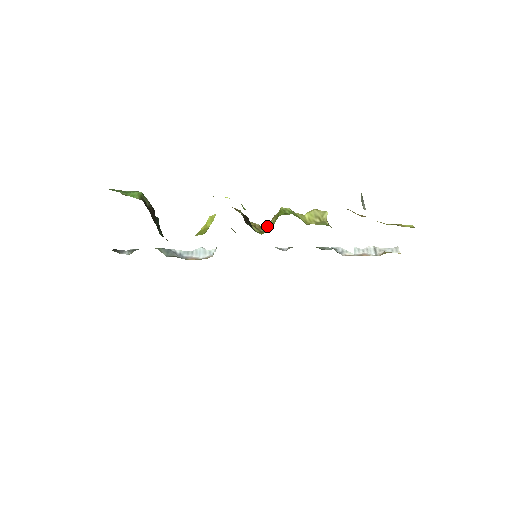
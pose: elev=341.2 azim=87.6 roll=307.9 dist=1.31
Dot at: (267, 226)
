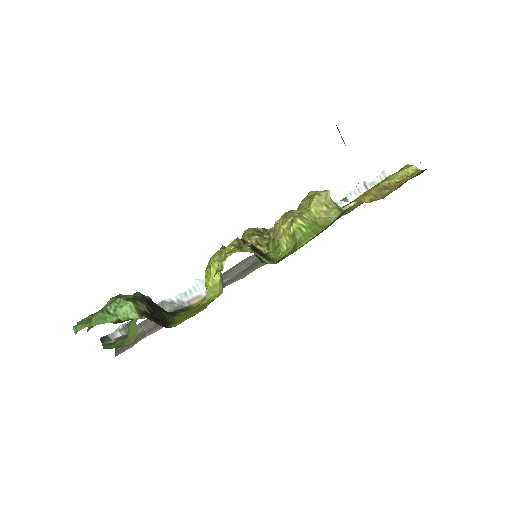
Dot at: (281, 248)
